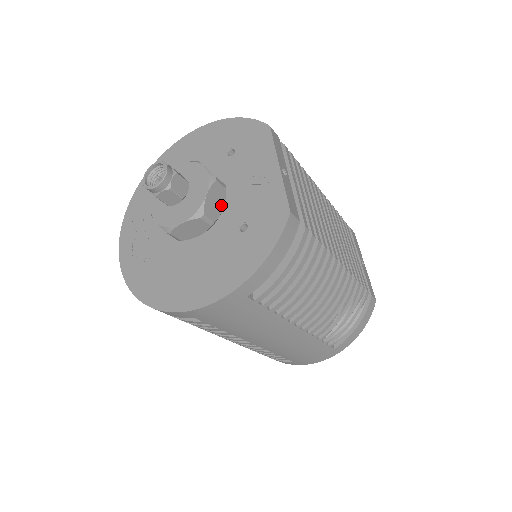
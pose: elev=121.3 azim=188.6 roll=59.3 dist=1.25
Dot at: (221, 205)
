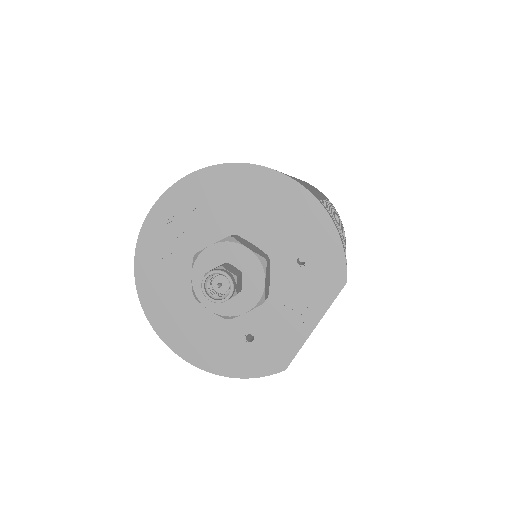
Dot at: occluded
